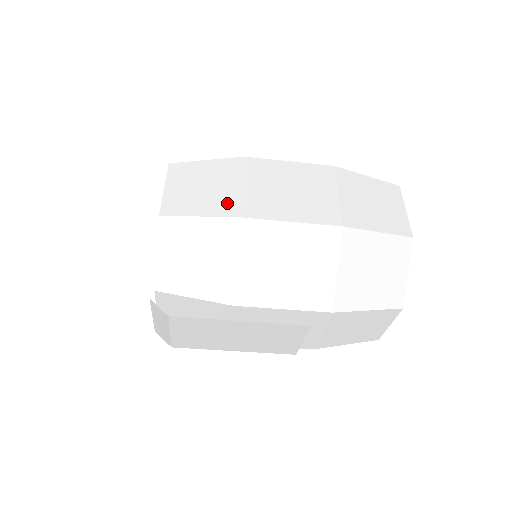
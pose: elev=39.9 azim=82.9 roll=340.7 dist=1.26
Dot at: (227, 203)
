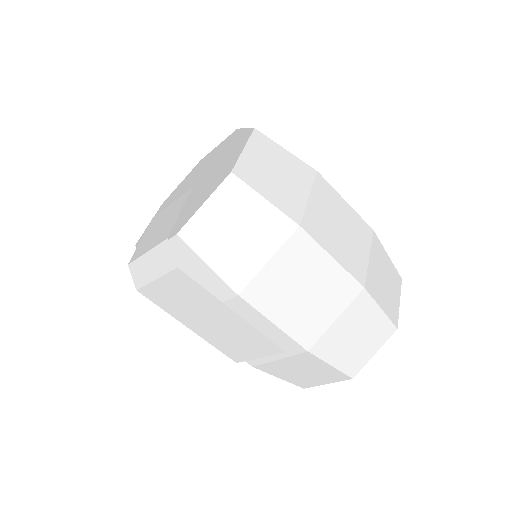
Dot at: (292, 204)
